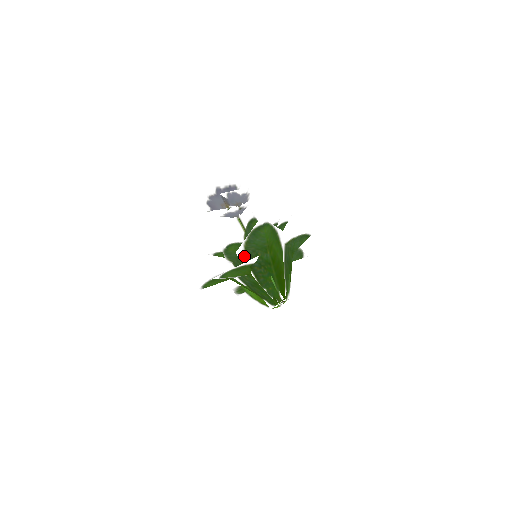
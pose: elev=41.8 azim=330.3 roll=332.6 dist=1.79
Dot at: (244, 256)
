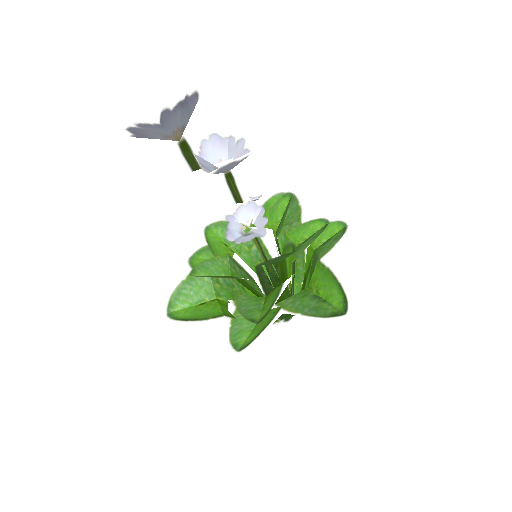
Dot at: occluded
